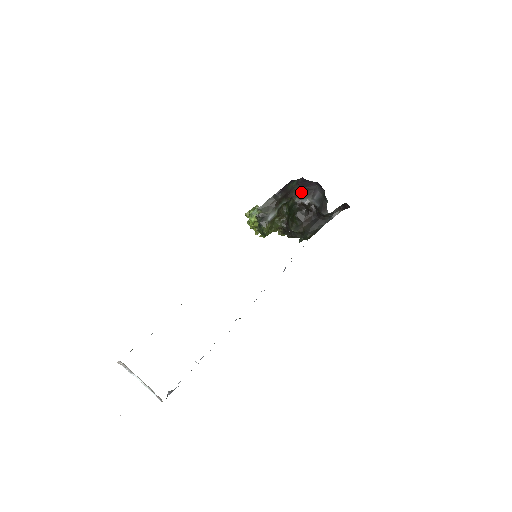
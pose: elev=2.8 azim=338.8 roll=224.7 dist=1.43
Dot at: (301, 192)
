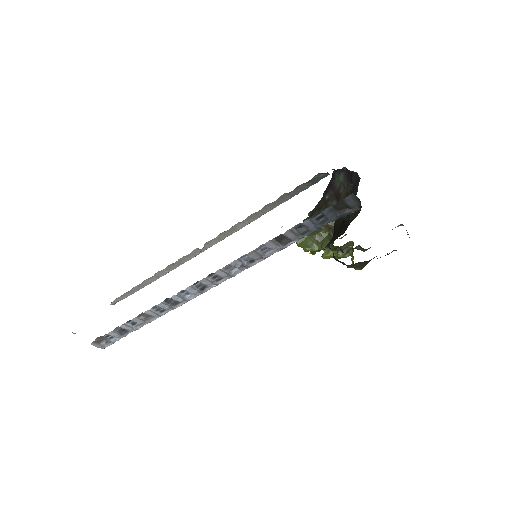
Dot at: (351, 192)
